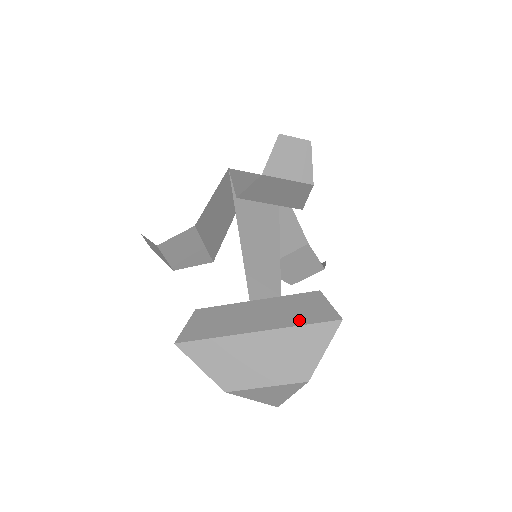
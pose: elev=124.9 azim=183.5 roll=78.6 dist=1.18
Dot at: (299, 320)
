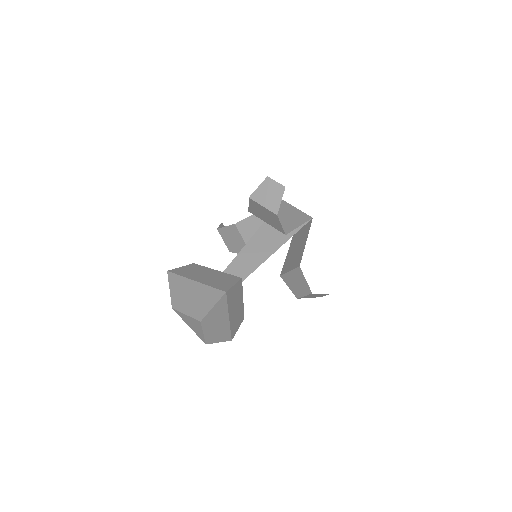
Dot at: (213, 284)
